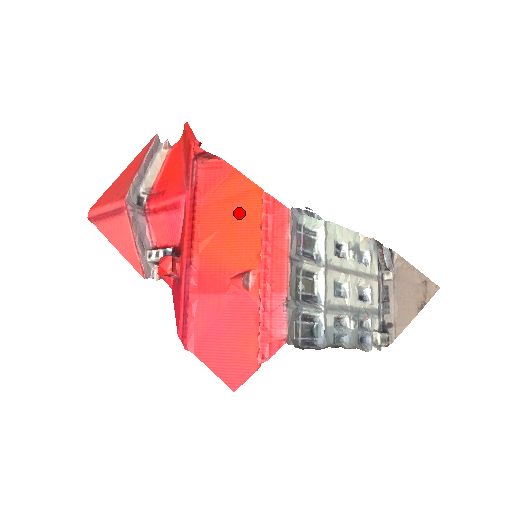
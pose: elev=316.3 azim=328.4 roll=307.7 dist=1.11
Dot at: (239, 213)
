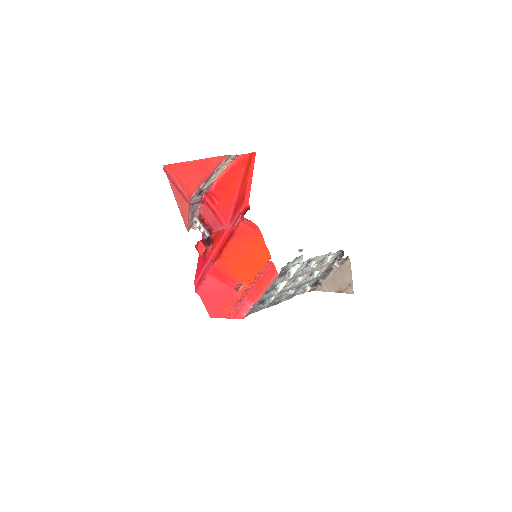
Dot at: (252, 258)
